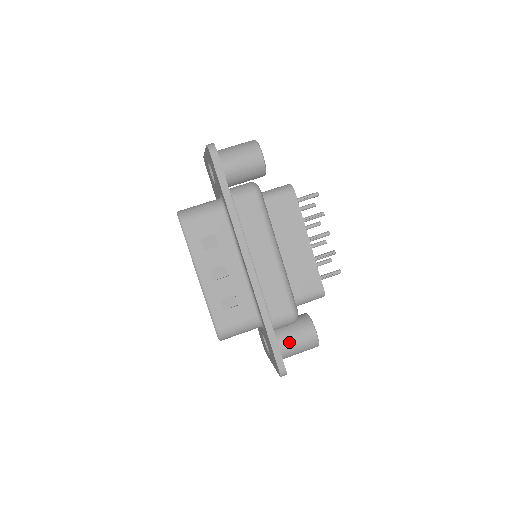
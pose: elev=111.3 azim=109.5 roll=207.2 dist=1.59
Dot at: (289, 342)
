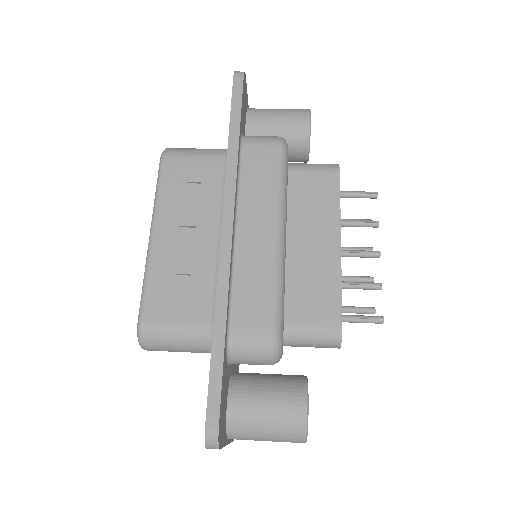
Dot at: (253, 402)
